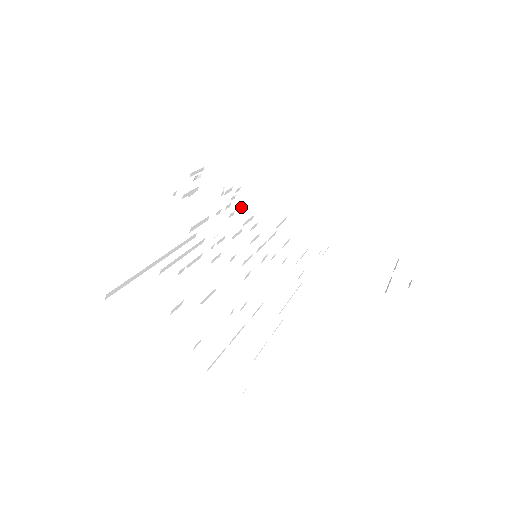
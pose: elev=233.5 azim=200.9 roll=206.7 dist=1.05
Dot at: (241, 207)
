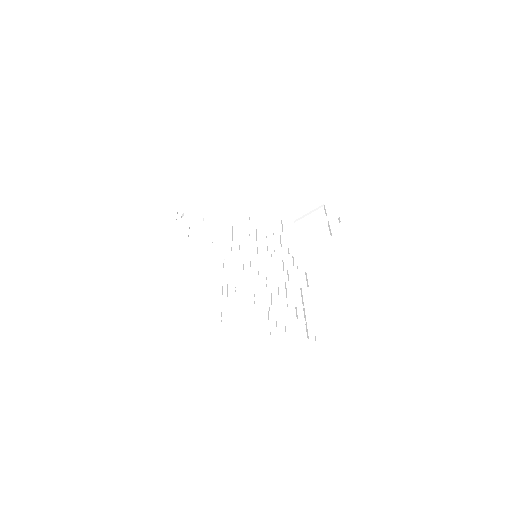
Dot at: (222, 225)
